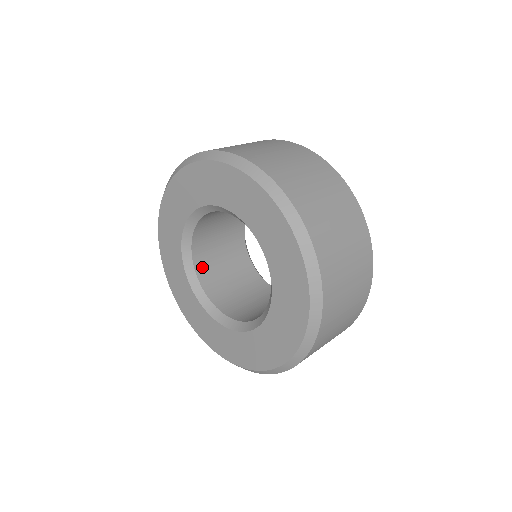
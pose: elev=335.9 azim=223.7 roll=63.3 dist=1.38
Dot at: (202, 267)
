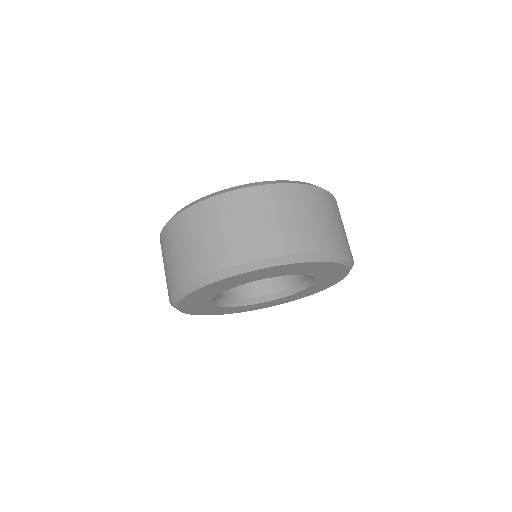
Dot at: occluded
